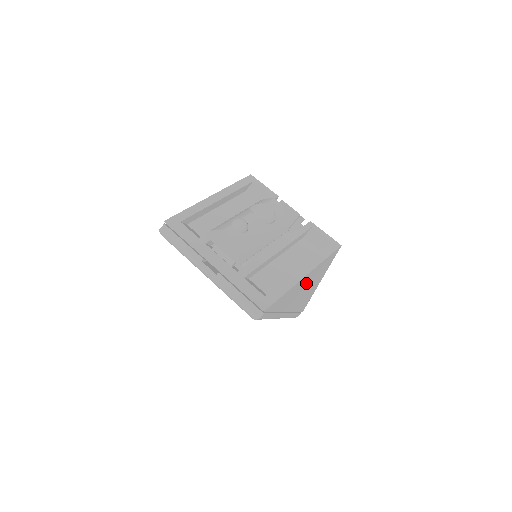
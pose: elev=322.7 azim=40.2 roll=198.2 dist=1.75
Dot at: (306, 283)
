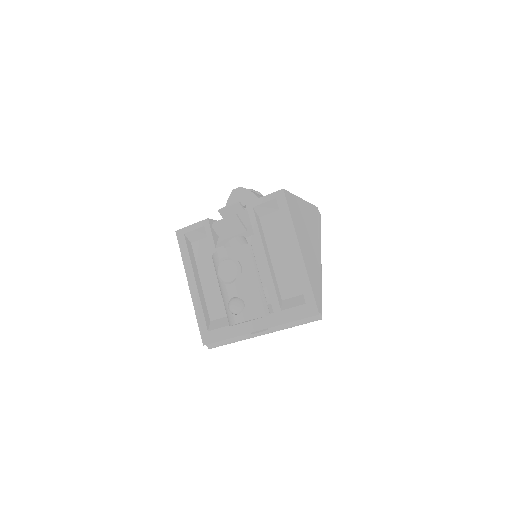
Dot at: (304, 238)
